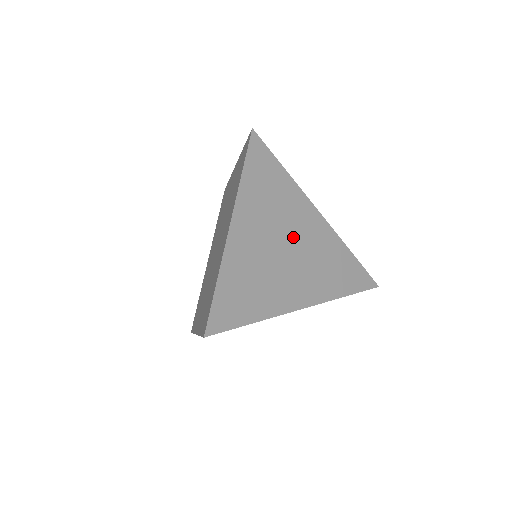
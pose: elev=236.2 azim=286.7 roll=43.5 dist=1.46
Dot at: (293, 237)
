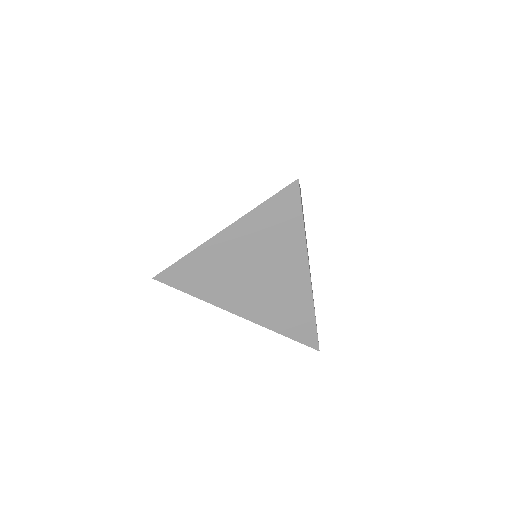
Dot at: (271, 269)
